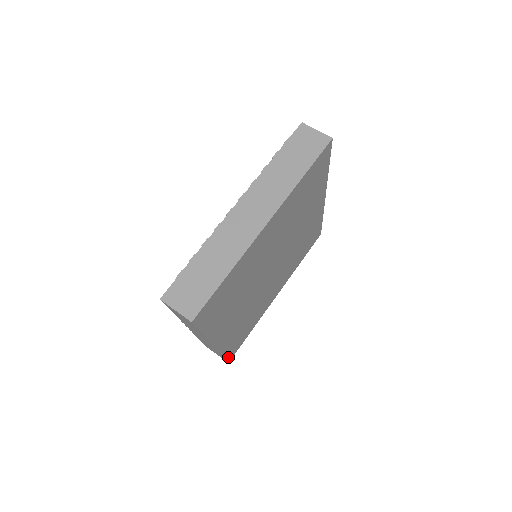
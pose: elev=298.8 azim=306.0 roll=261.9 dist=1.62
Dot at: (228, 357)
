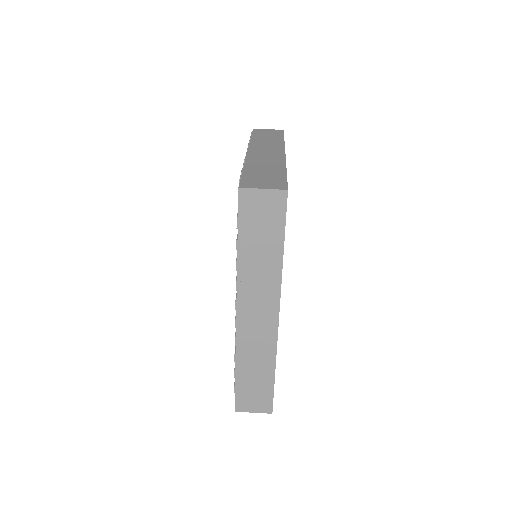
Dot at: (273, 394)
